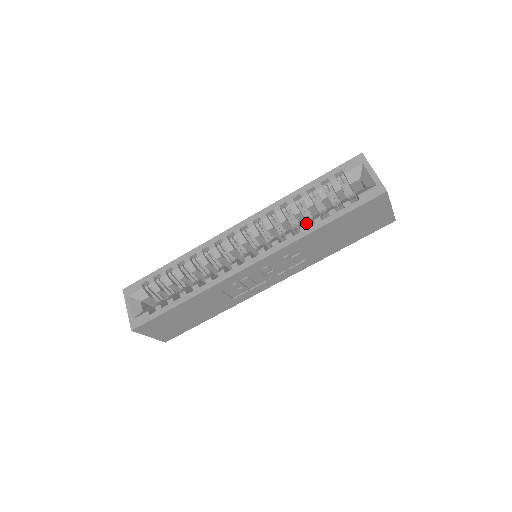
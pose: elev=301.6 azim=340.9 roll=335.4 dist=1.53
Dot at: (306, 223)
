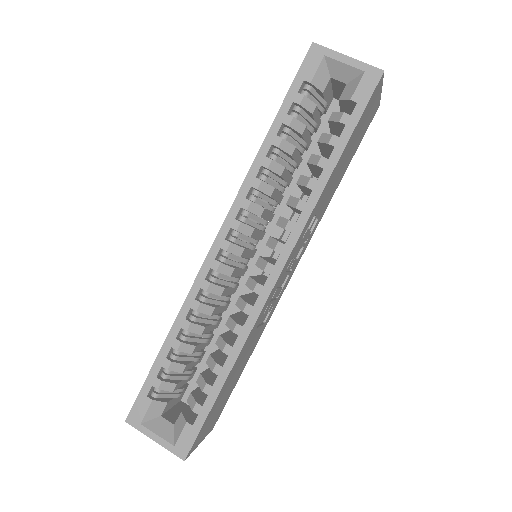
Dot at: (289, 176)
